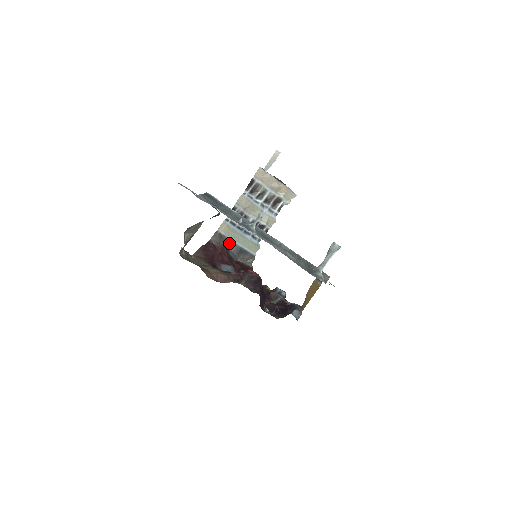
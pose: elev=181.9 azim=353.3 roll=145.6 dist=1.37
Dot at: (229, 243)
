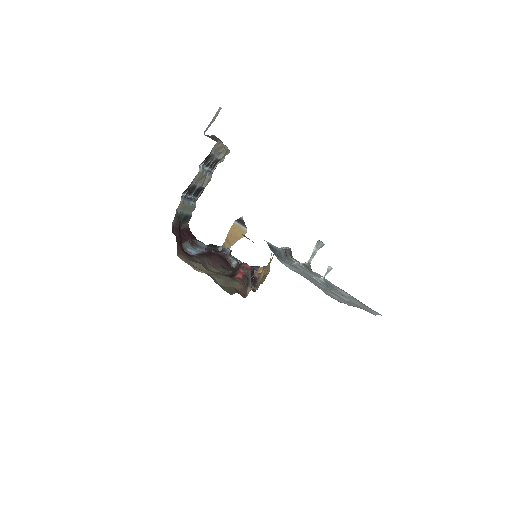
Dot at: (181, 217)
